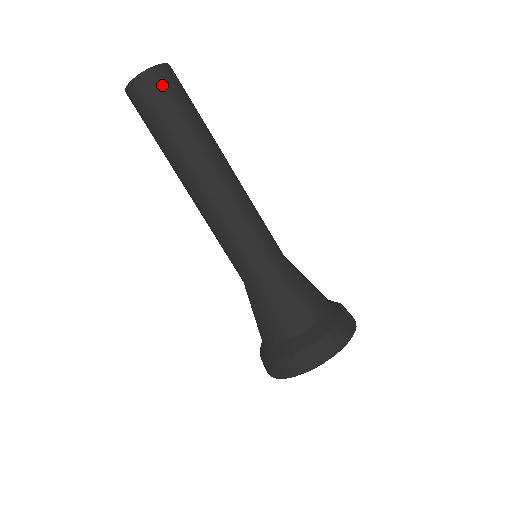
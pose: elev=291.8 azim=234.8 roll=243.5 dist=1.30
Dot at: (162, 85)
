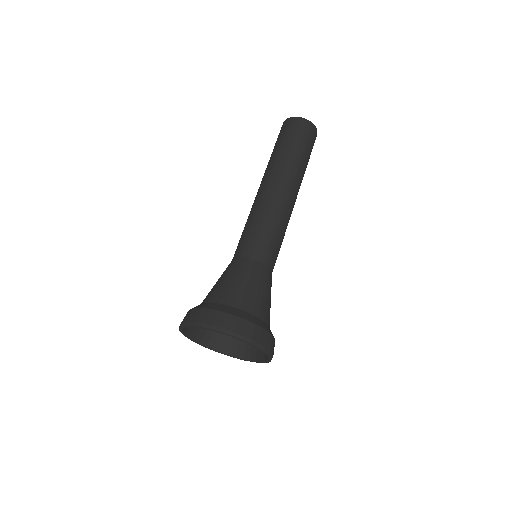
Dot at: (303, 129)
